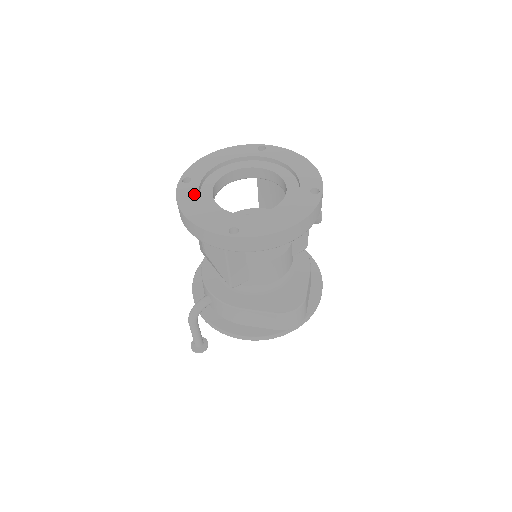
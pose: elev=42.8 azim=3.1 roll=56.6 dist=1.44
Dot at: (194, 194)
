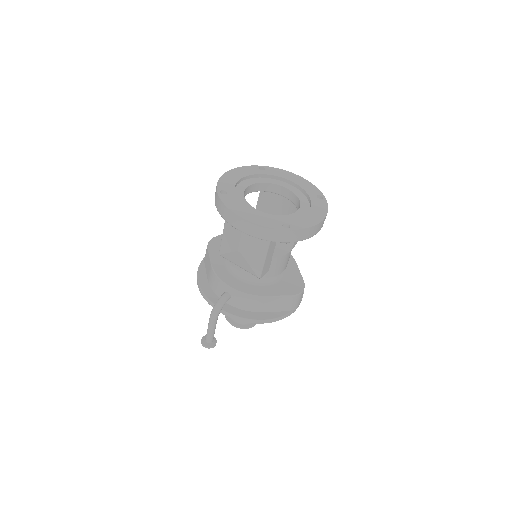
Dot at: (237, 202)
